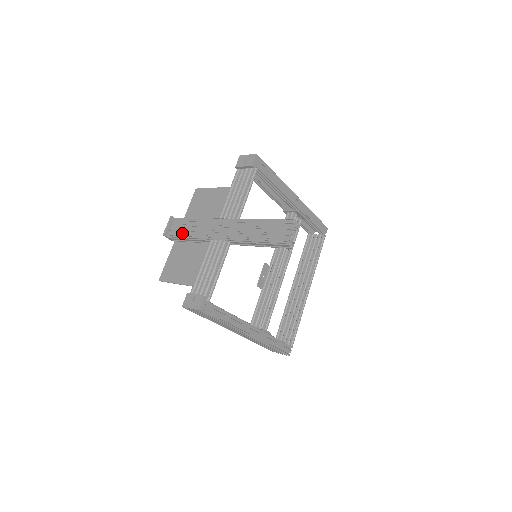
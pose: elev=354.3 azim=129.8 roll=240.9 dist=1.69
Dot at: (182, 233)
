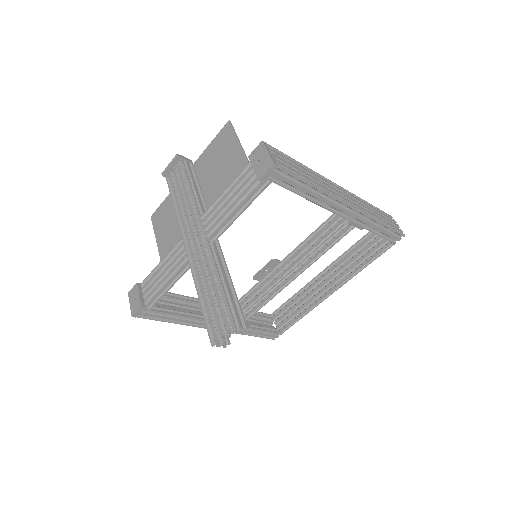
Dot at: (173, 192)
